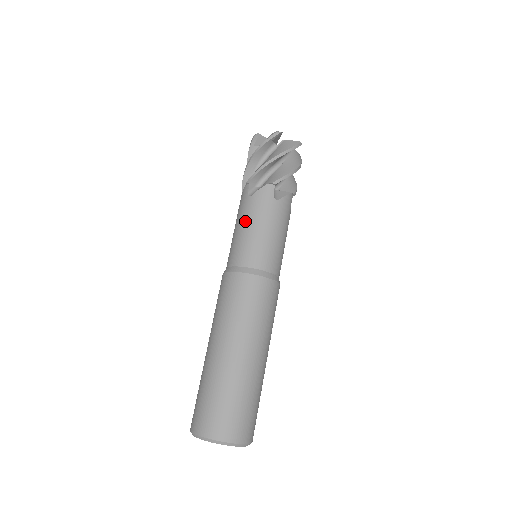
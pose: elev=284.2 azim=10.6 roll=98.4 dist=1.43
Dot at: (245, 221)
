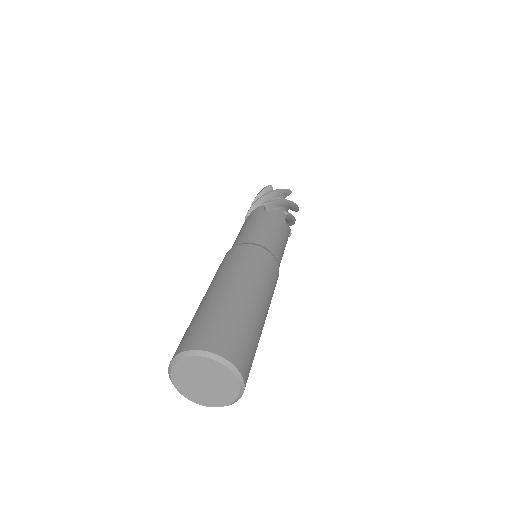
Dot at: (262, 221)
